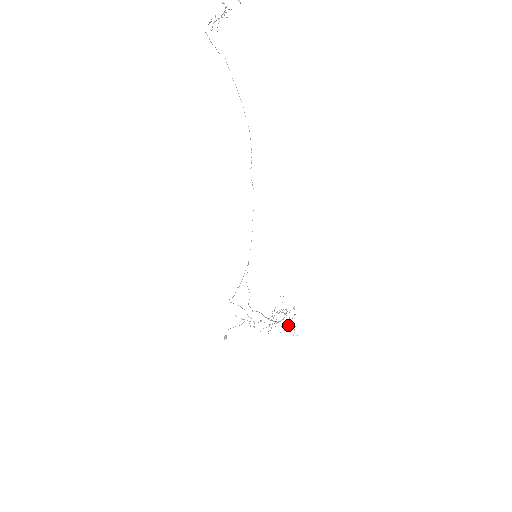
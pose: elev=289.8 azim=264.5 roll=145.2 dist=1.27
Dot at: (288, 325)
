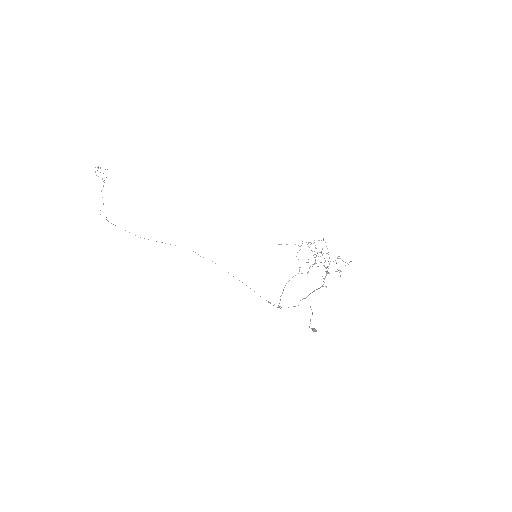
Dot at: occluded
